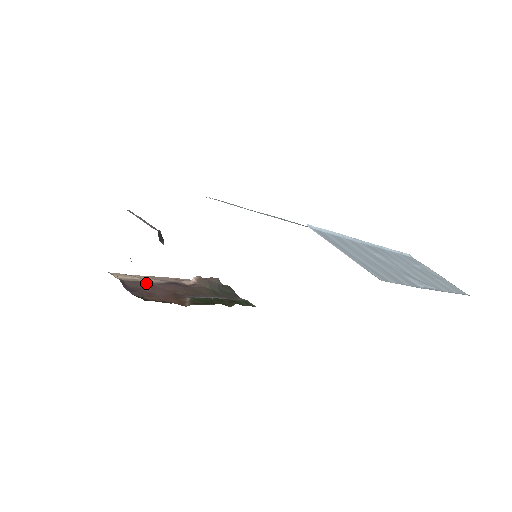
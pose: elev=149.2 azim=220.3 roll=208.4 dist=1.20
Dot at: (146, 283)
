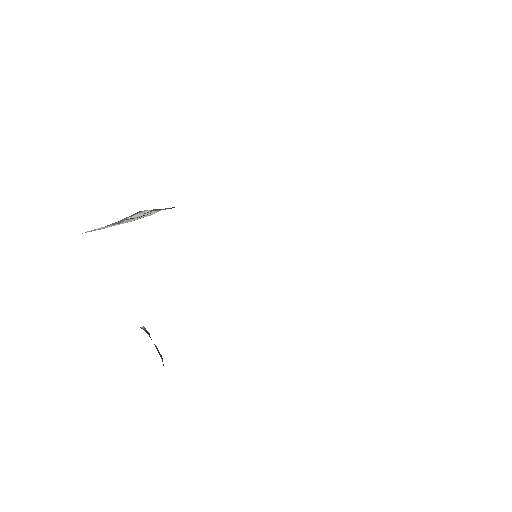
Dot at: occluded
